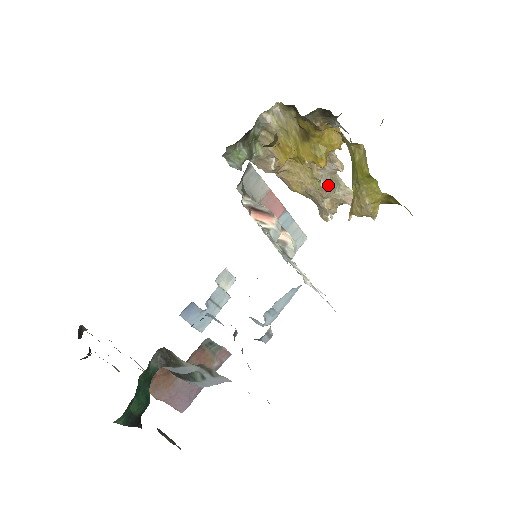
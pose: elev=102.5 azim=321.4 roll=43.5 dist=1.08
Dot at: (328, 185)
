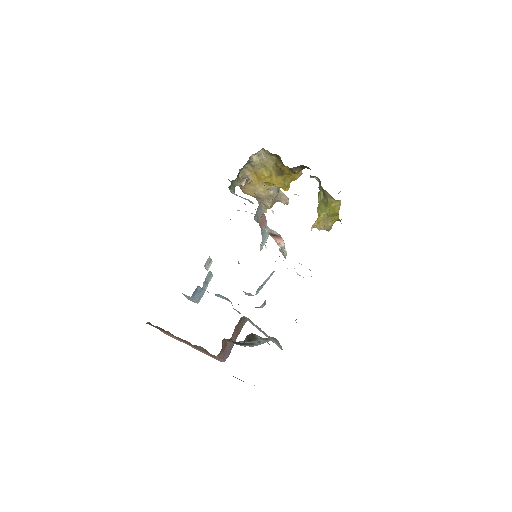
Dot at: (275, 193)
